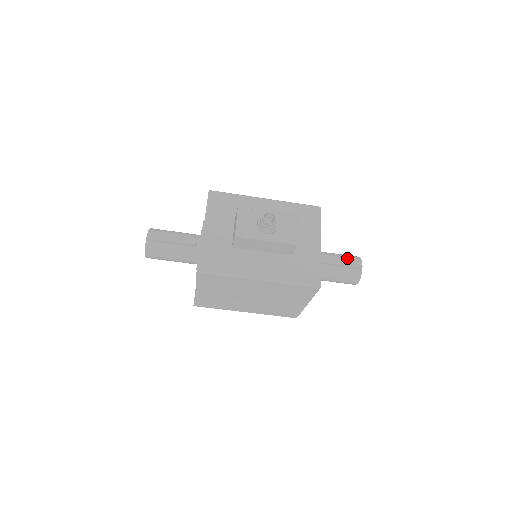
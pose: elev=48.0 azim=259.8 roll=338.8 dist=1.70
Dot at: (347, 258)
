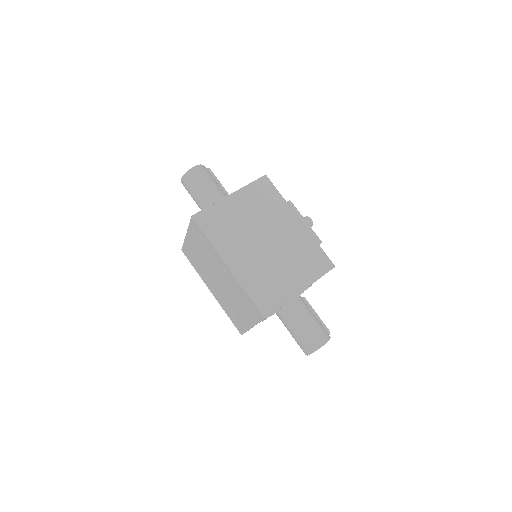
Dot at: occluded
